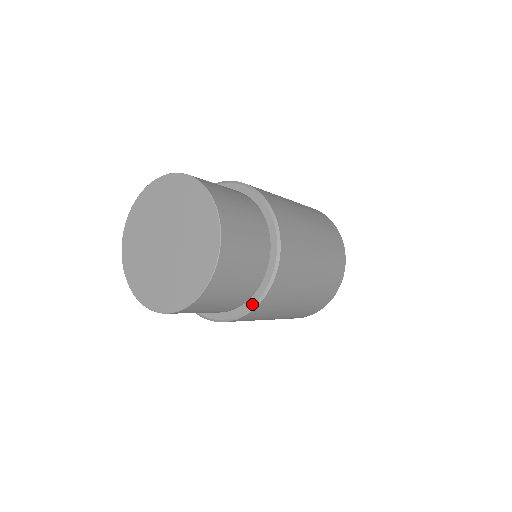
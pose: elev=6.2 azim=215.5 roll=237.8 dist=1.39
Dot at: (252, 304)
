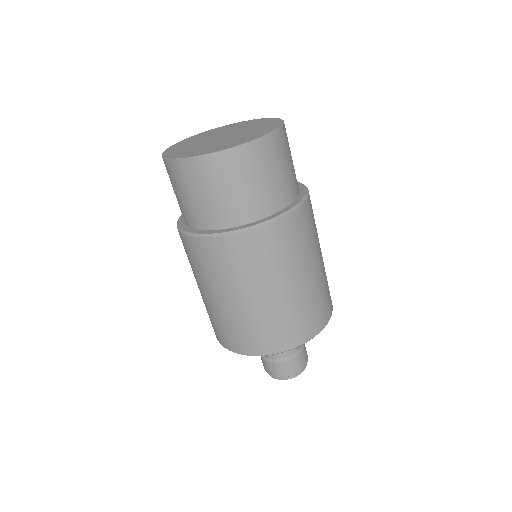
Dot at: (297, 202)
